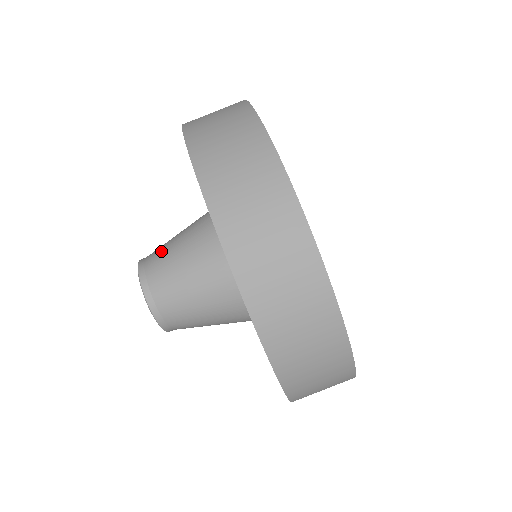
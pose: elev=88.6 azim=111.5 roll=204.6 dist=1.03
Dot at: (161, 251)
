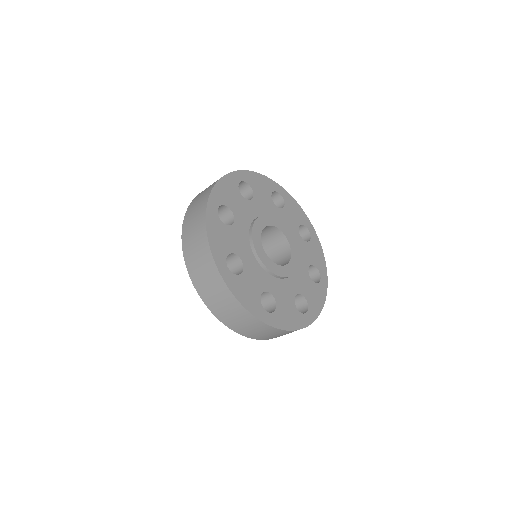
Dot at: occluded
